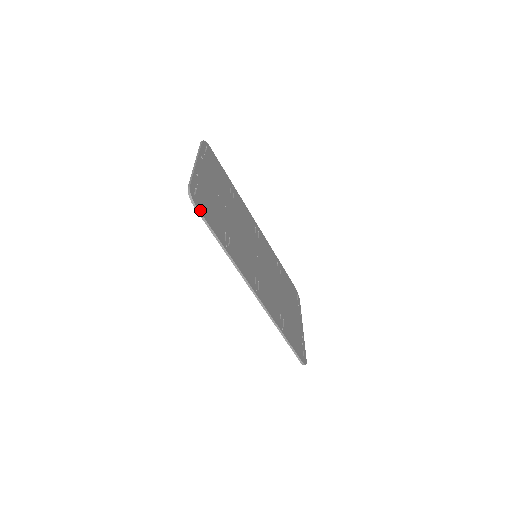
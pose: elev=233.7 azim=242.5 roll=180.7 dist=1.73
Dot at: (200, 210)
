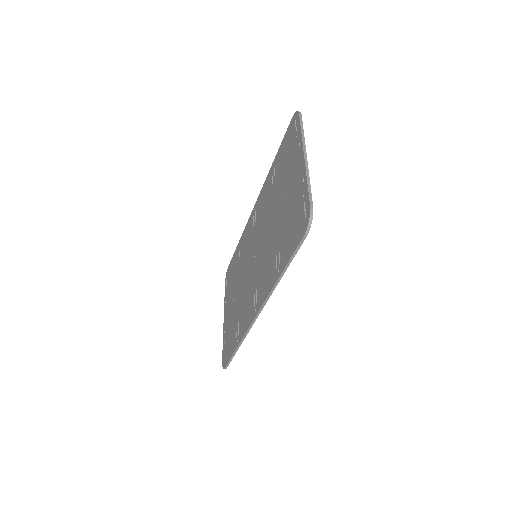
Dot at: (303, 238)
